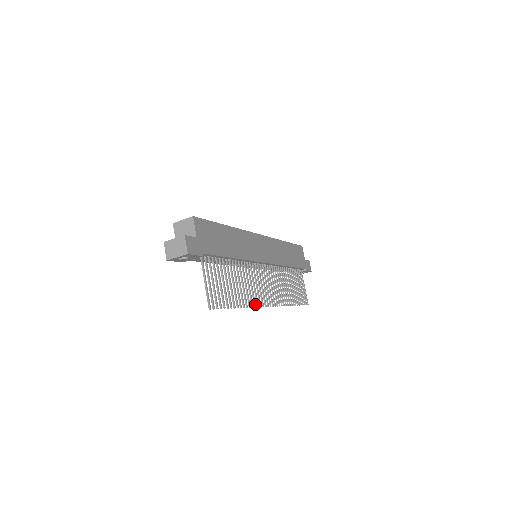
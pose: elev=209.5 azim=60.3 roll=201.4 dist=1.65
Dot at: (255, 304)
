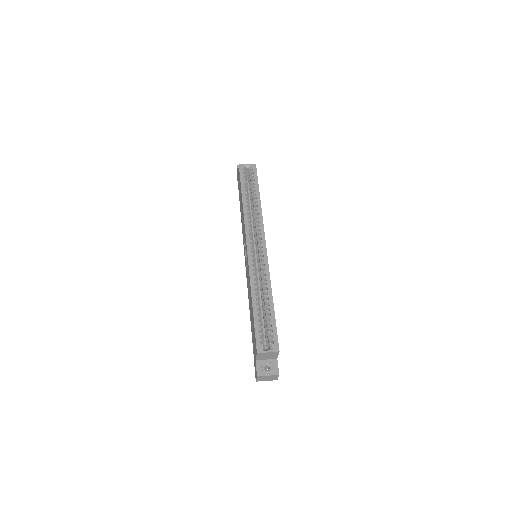
Dot at: occluded
